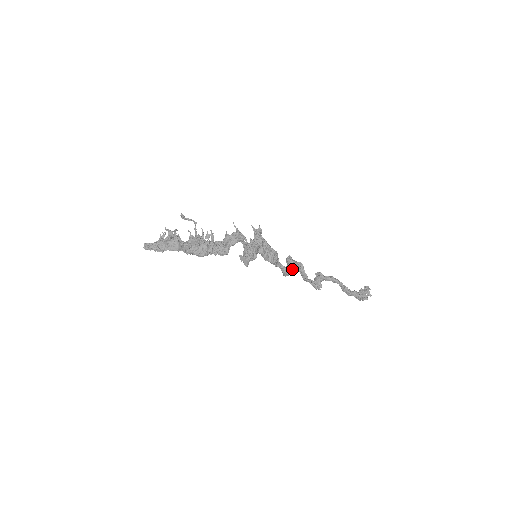
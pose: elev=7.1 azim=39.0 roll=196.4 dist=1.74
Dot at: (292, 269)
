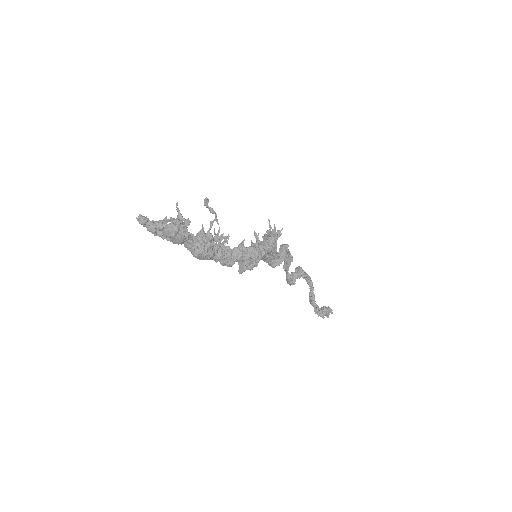
Dot at: (280, 262)
